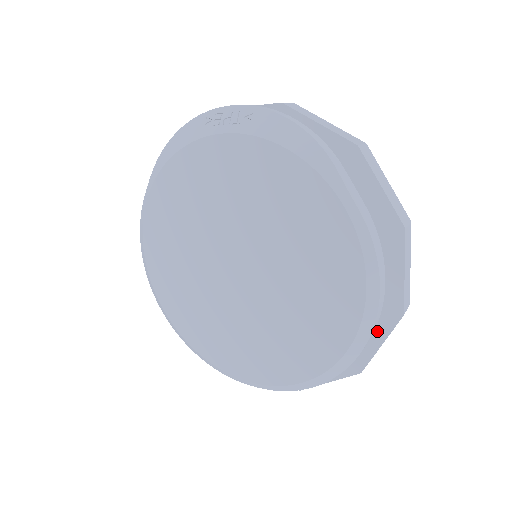
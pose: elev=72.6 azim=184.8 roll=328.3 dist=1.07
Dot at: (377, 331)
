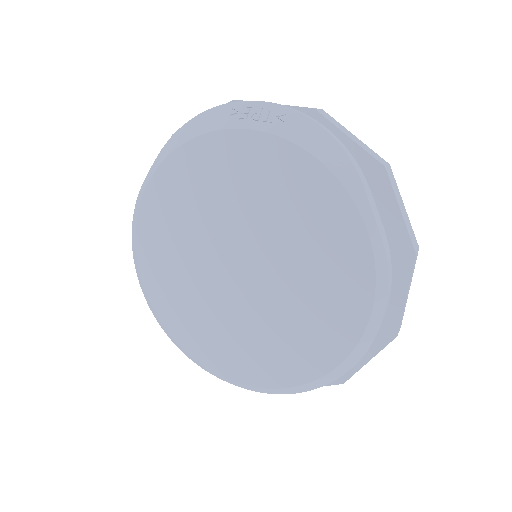
Dot at: occluded
